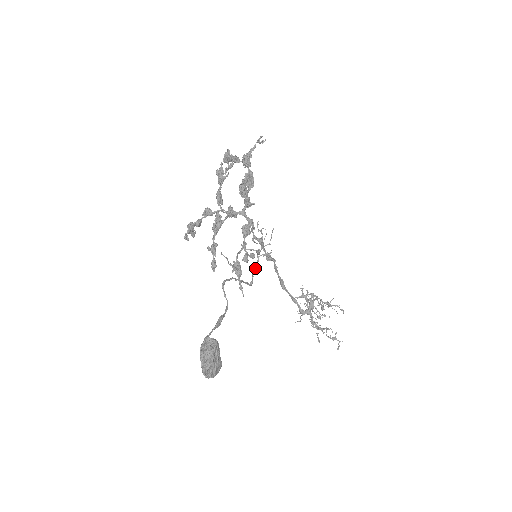
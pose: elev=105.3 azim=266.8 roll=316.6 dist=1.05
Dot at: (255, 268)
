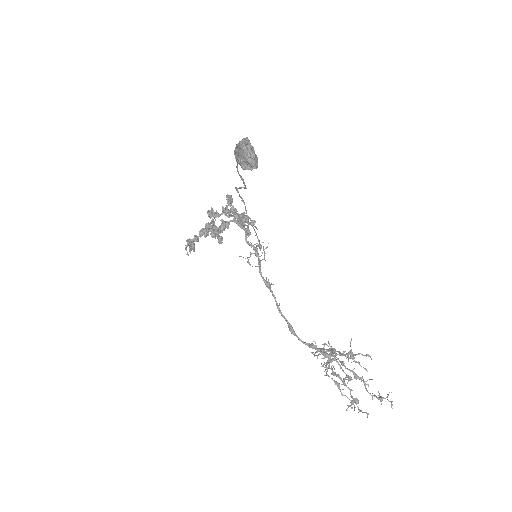
Dot at: occluded
